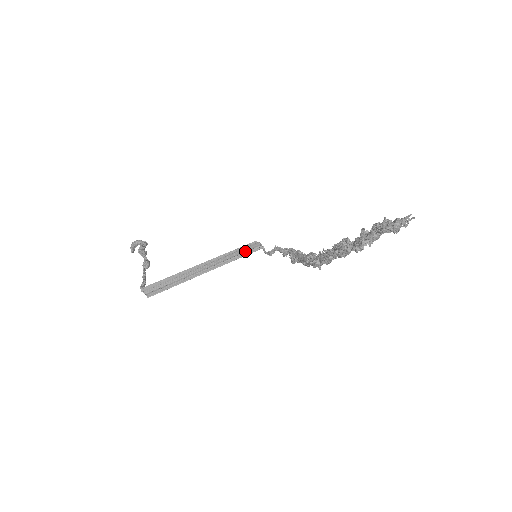
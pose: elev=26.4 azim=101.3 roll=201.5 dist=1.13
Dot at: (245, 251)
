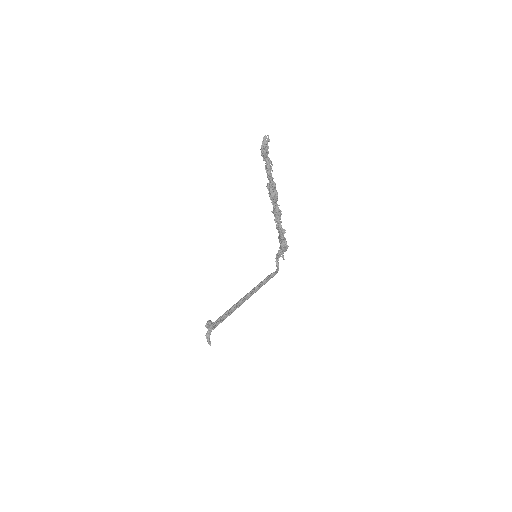
Dot at: (266, 280)
